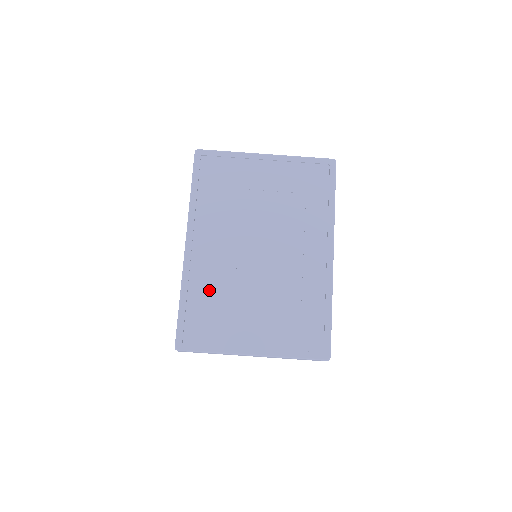
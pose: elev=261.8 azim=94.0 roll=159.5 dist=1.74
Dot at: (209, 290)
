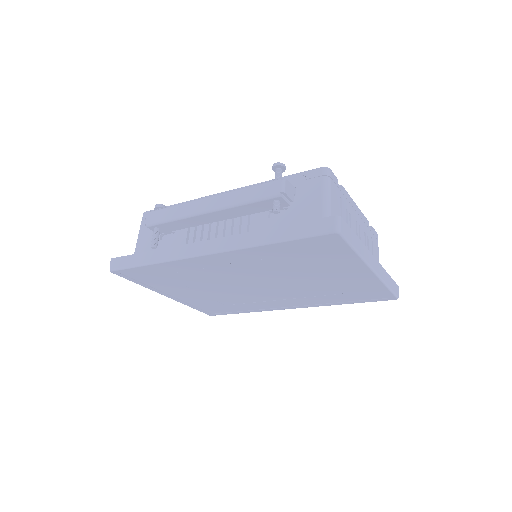
Dot at: (183, 274)
